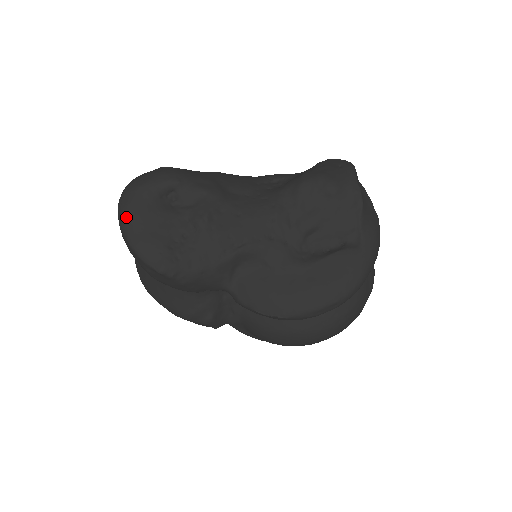
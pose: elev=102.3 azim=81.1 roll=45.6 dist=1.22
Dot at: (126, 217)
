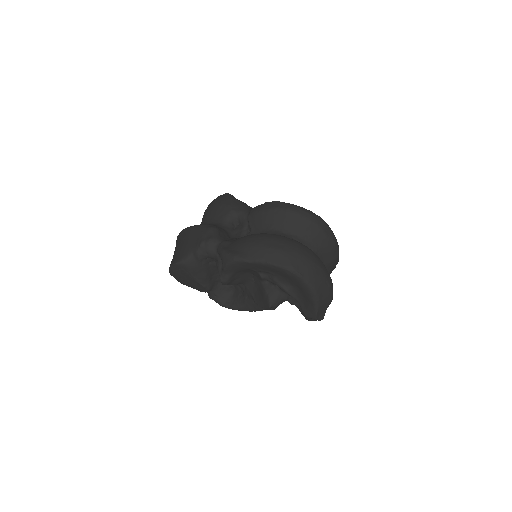
Dot at: occluded
